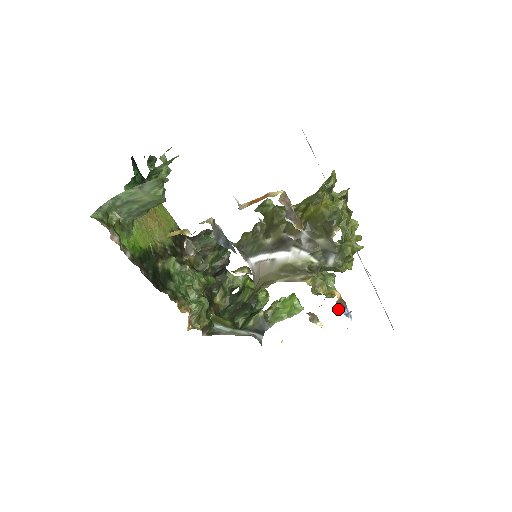
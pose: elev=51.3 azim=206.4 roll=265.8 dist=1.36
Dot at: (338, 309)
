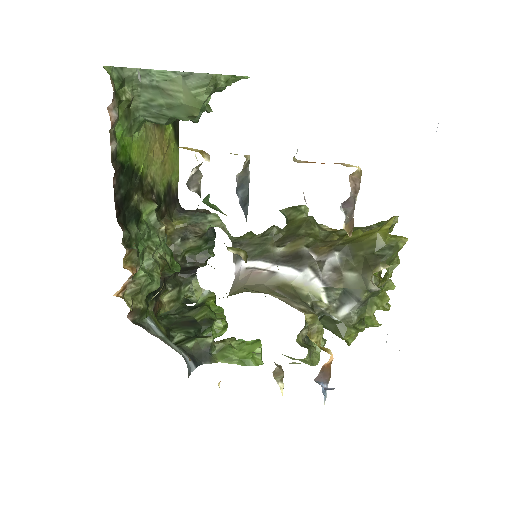
Dot at: (318, 377)
